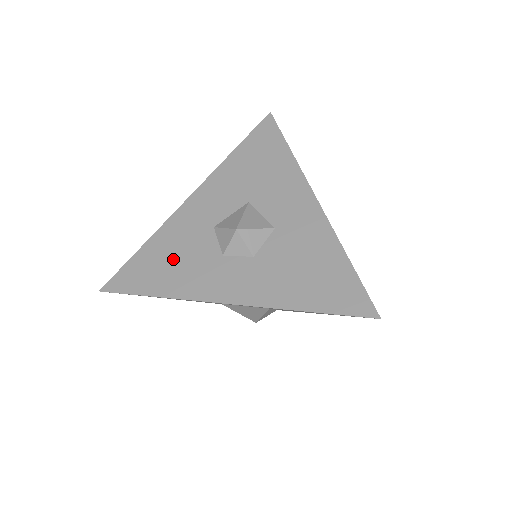
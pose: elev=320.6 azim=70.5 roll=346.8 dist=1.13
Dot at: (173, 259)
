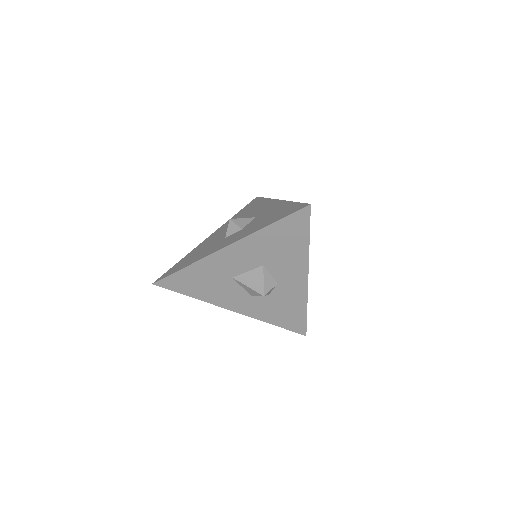
Dot at: (197, 254)
